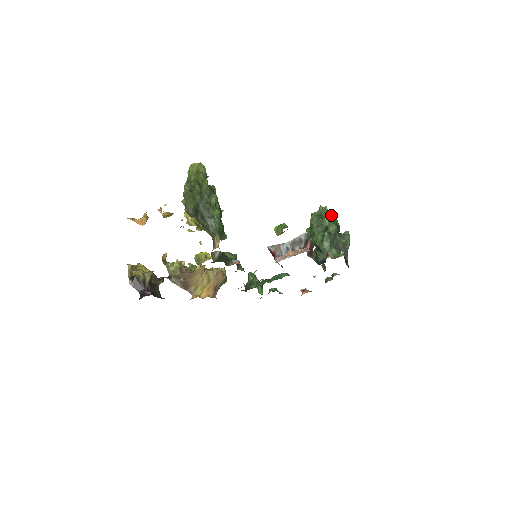
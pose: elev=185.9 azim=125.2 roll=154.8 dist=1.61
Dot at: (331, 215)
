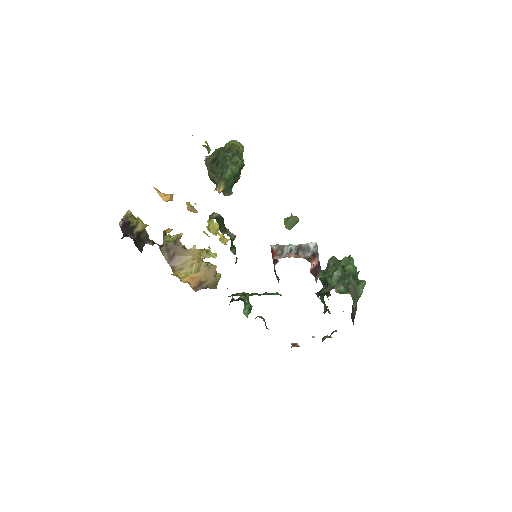
Dot at: (353, 261)
